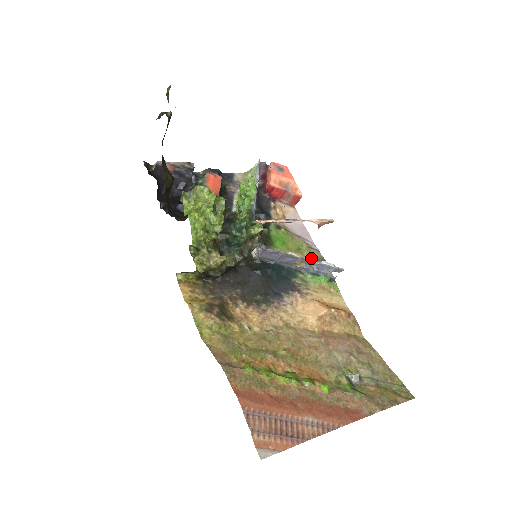
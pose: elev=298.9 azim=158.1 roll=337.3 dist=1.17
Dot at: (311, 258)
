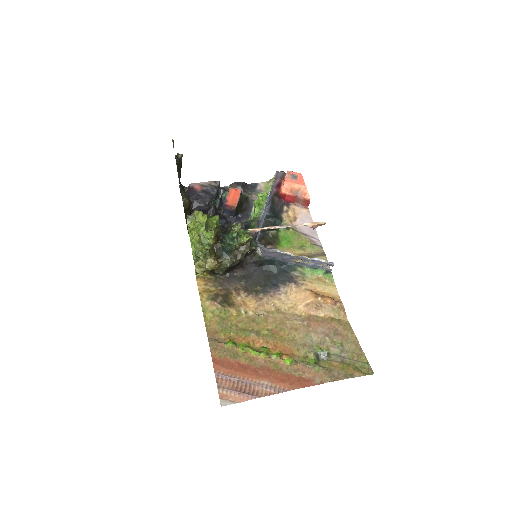
Dot at: (312, 253)
